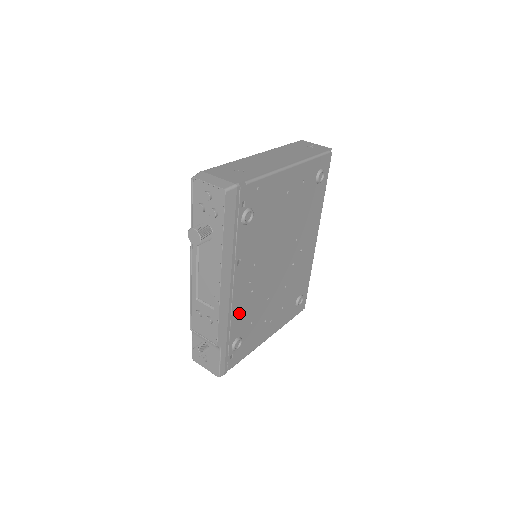
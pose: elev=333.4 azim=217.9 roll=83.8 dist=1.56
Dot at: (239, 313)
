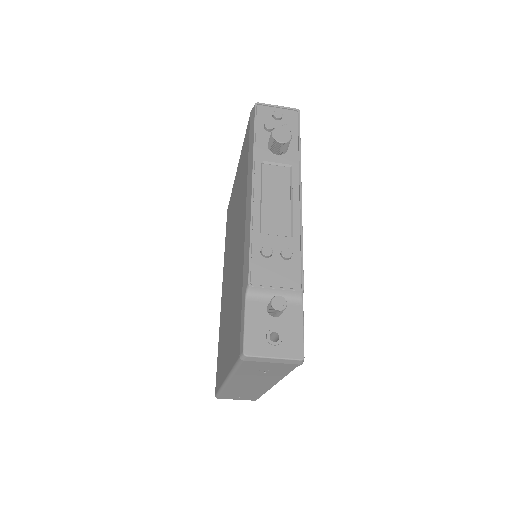
Dot at: occluded
